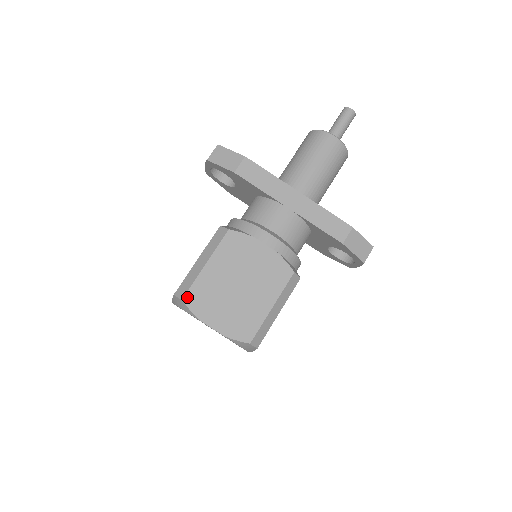
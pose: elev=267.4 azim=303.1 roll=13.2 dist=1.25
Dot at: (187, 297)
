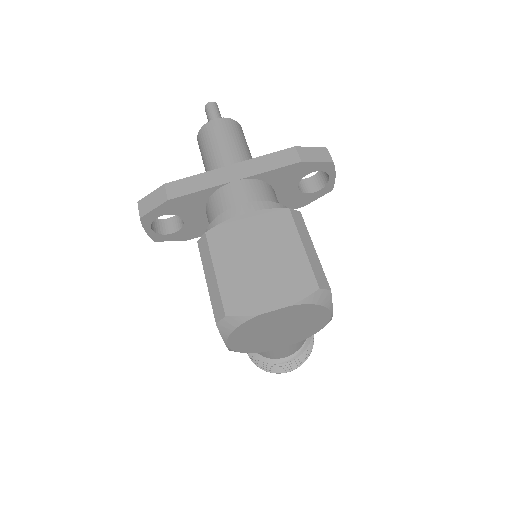
Dot at: (227, 310)
